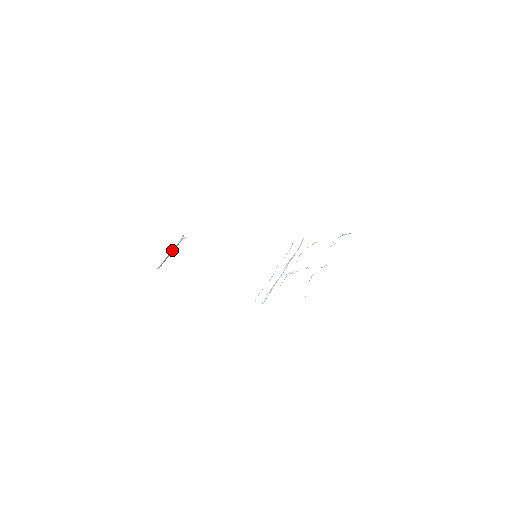
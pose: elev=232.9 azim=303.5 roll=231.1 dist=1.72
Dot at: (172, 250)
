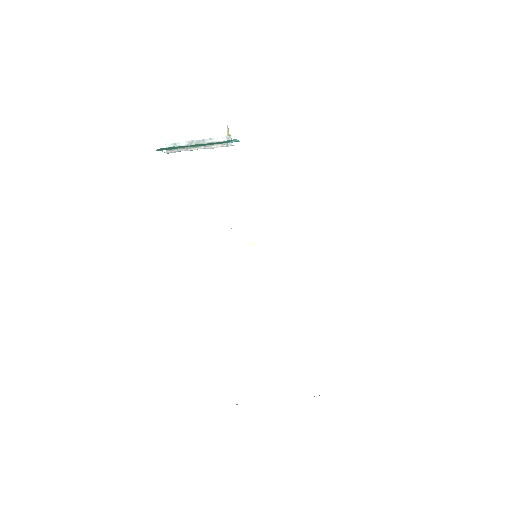
Dot at: (202, 141)
